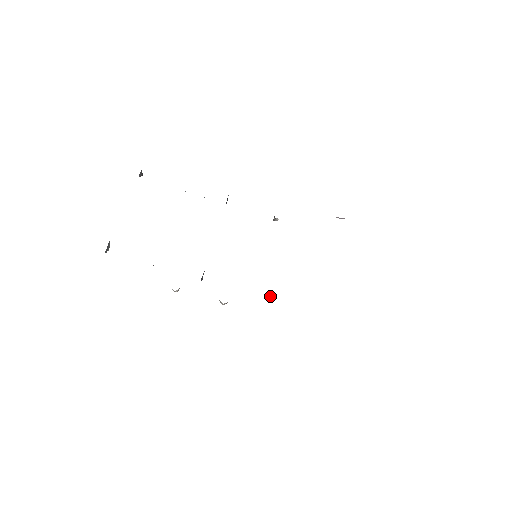
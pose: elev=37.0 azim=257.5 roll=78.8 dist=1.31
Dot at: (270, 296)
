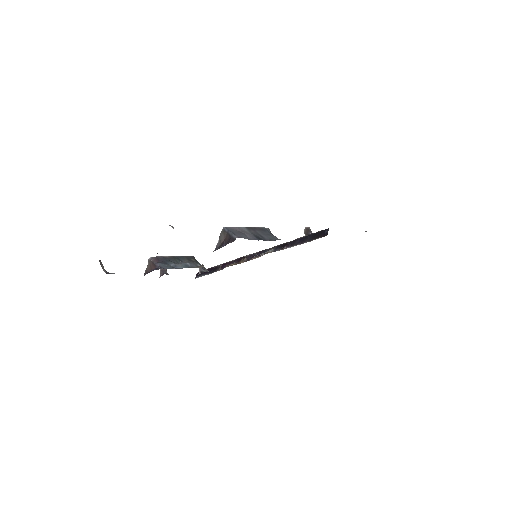
Dot at: occluded
